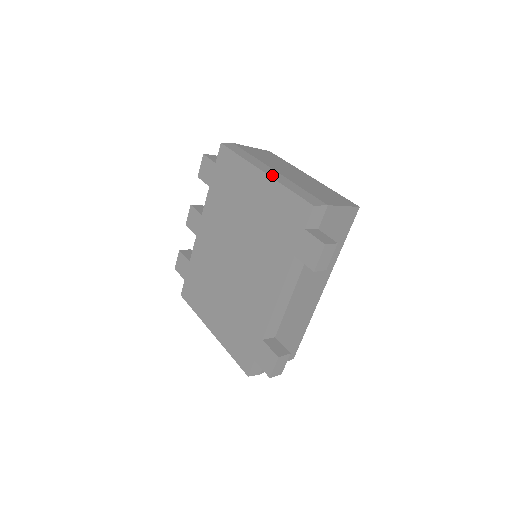
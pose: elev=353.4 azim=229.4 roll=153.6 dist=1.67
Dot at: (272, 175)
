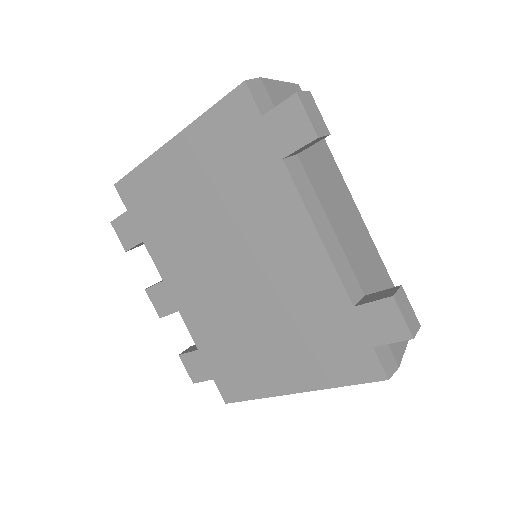
Dot at: (182, 132)
